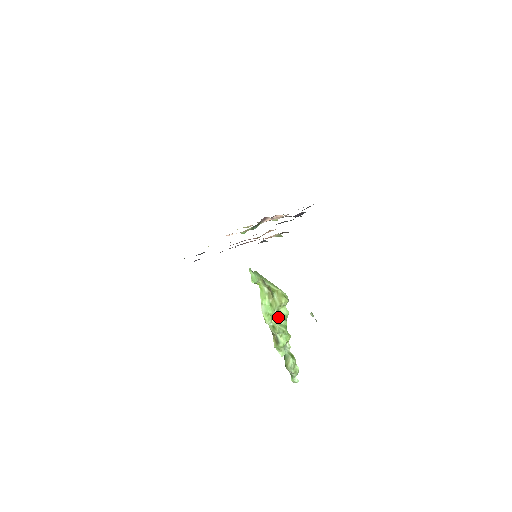
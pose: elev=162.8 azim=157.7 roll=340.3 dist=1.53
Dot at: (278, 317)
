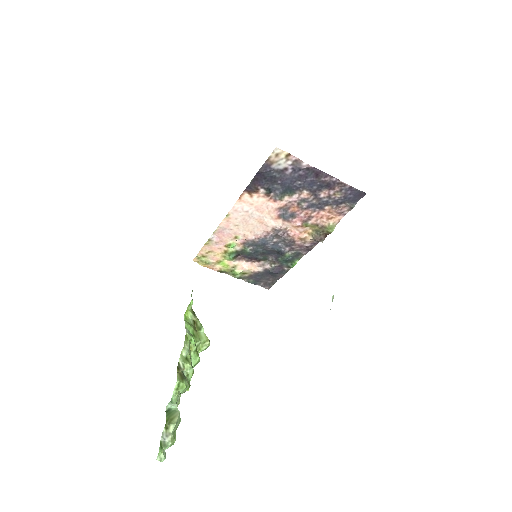
Dot at: (194, 353)
